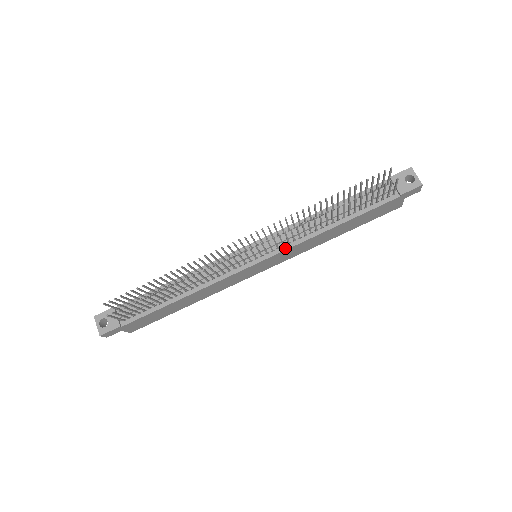
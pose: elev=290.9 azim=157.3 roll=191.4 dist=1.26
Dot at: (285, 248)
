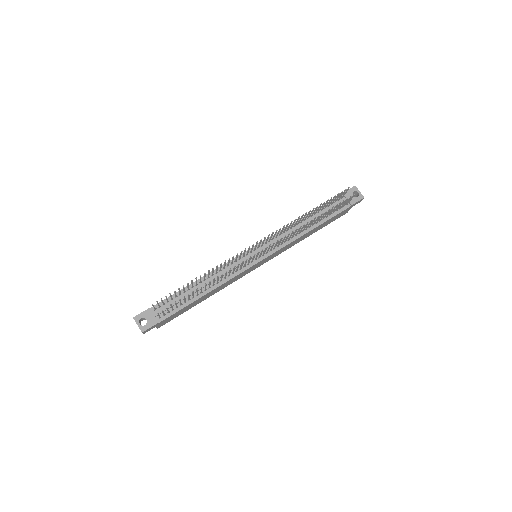
Dot at: (279, 248)
